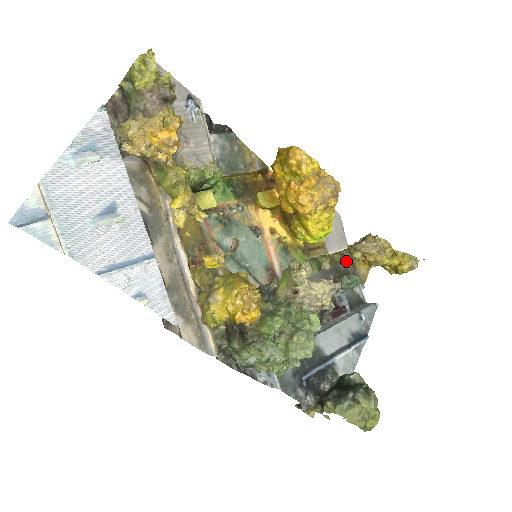
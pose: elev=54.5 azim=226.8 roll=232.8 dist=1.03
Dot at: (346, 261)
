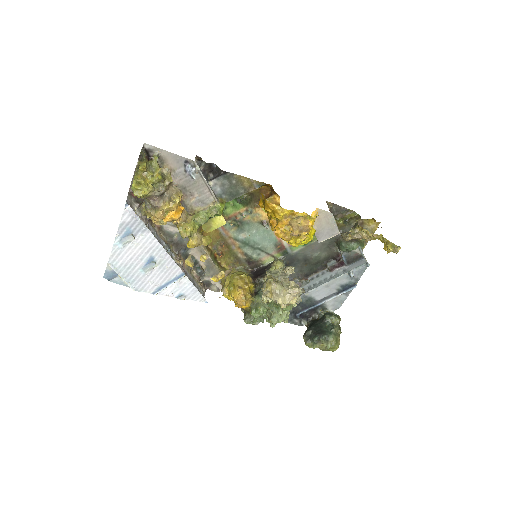
Dot at: (353, 223)
